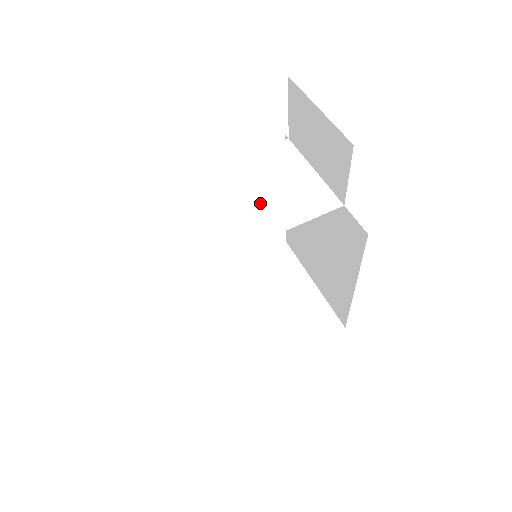
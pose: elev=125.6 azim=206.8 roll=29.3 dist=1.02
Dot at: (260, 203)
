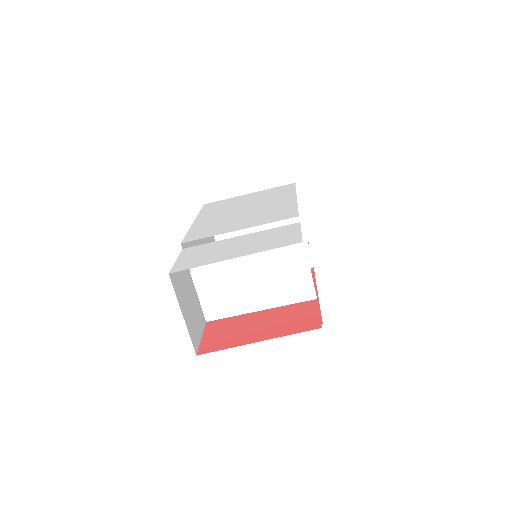
Dot at: (259, 282)
